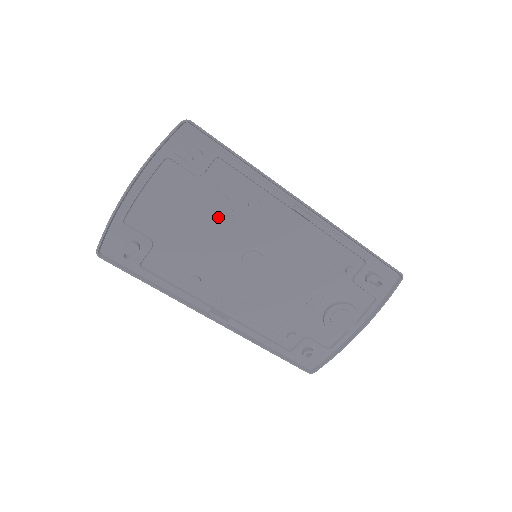
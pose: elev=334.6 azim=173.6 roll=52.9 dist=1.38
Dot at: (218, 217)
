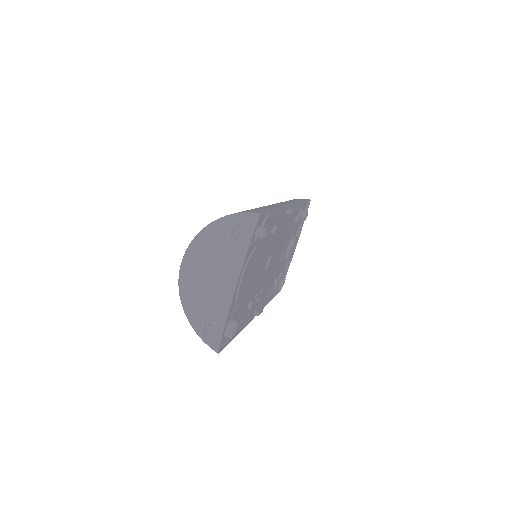
Dot at: (262, 256)
